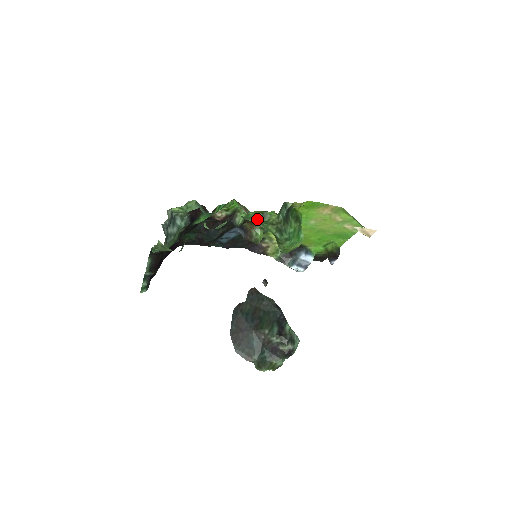
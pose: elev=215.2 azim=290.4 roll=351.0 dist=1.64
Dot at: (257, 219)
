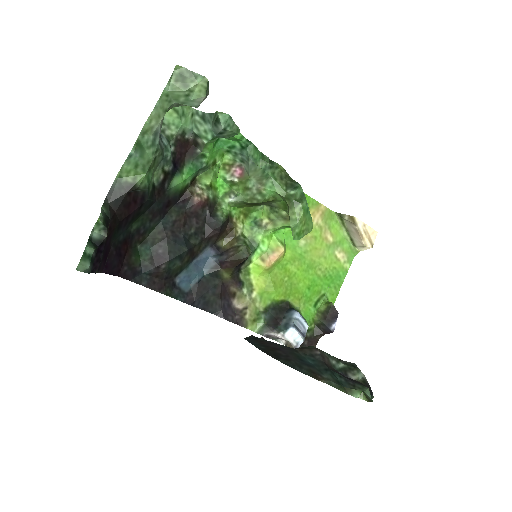
Dot at: (264, 163)
